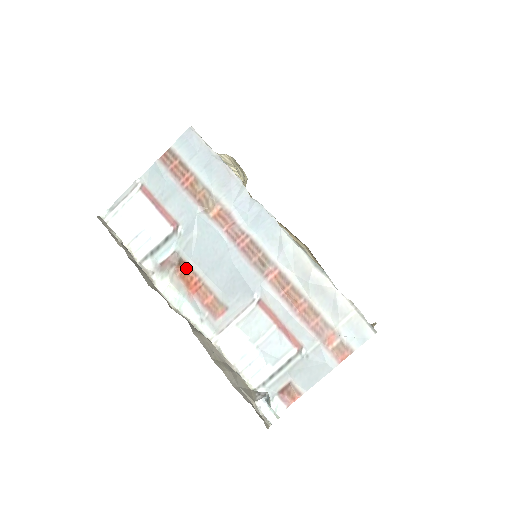
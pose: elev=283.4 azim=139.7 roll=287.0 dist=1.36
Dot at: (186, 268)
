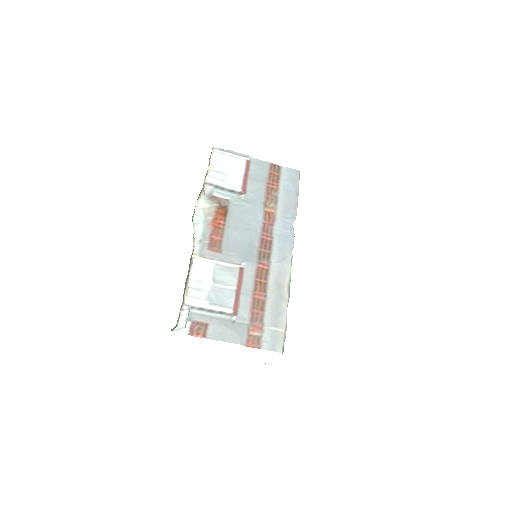
Dot at: (224, 212)
